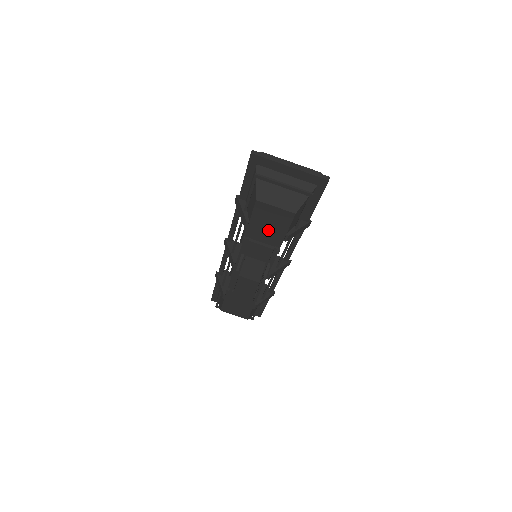
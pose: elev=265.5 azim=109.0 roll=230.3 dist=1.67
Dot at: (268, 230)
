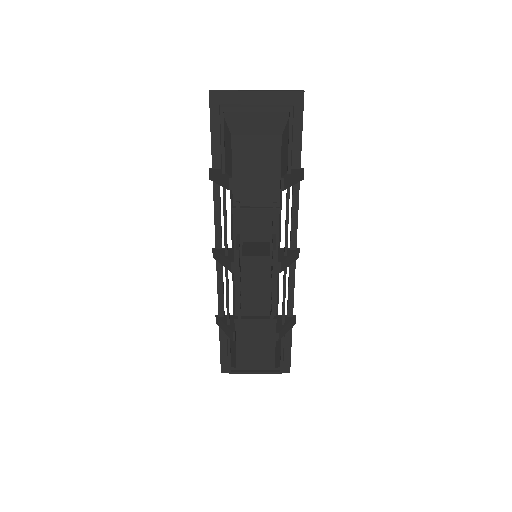
Dot at: (257, 181)
